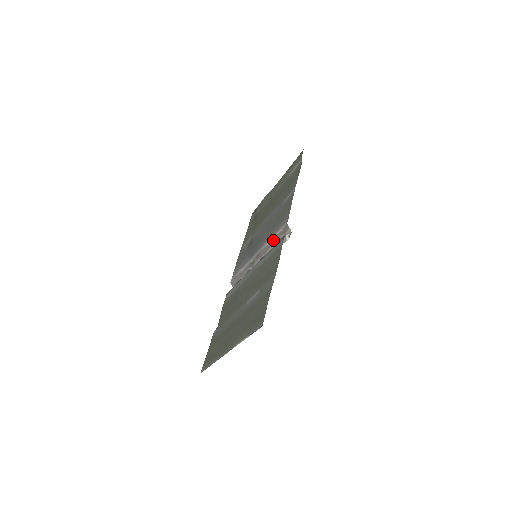
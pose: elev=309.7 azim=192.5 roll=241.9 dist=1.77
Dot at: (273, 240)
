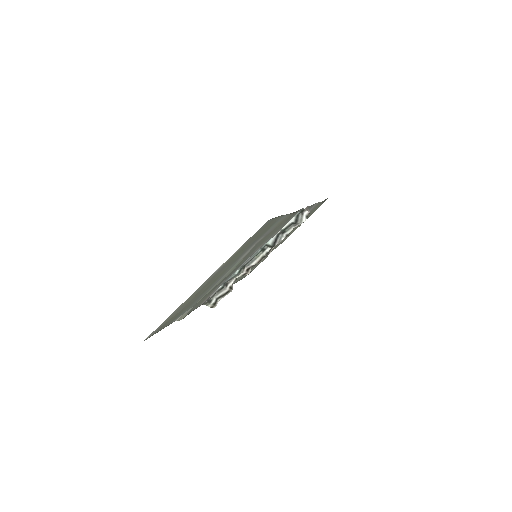
Dot at: occluded
